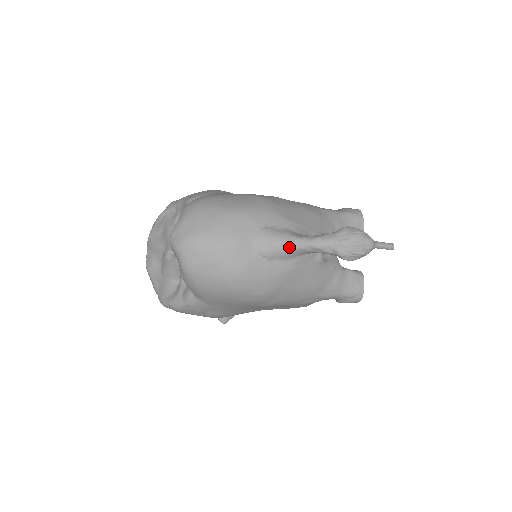
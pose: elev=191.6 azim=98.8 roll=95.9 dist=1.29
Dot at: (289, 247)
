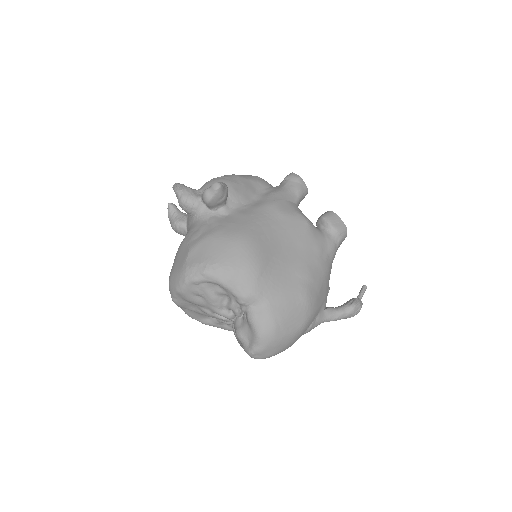
Dot at: occluded
